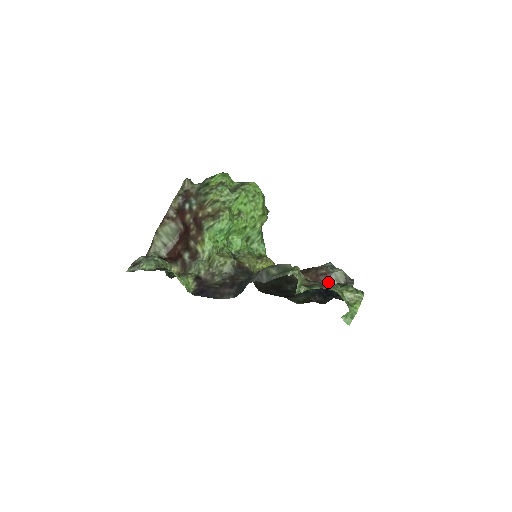
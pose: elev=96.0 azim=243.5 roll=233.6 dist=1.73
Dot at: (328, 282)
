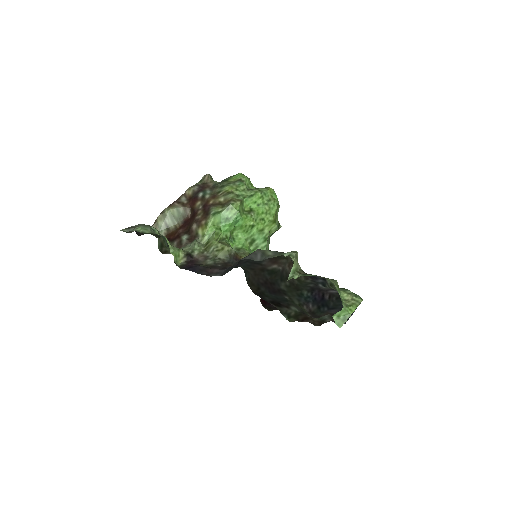
Dot at: occluded
